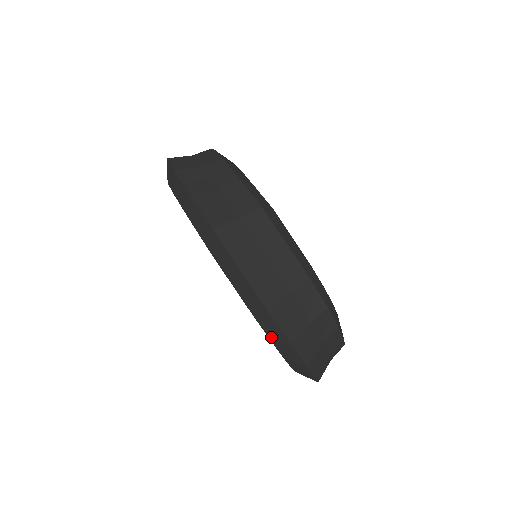
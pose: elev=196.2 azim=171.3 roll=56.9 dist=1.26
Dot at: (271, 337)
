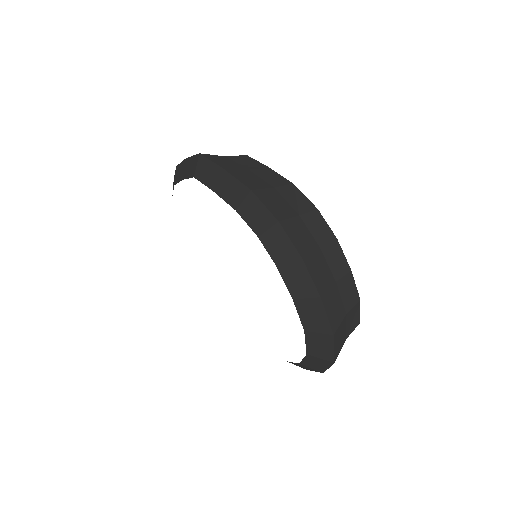
Dot at: (258, 230)
